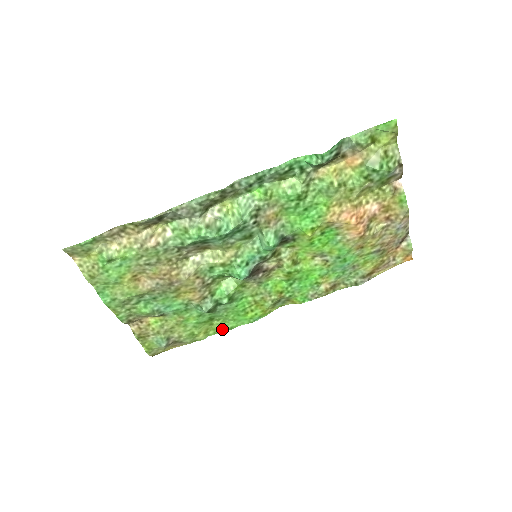
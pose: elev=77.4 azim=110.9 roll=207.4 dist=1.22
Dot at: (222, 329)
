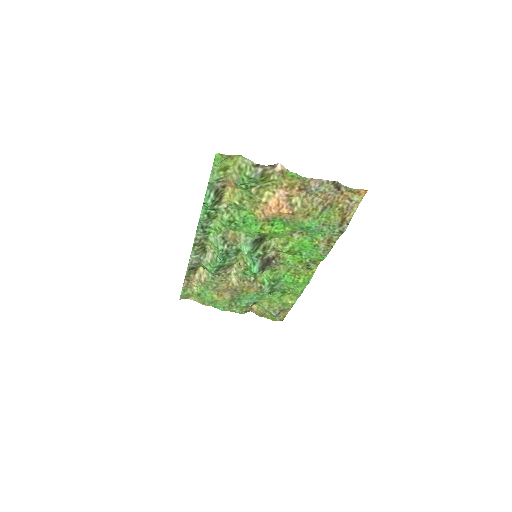
Dot at: (298, 294)
